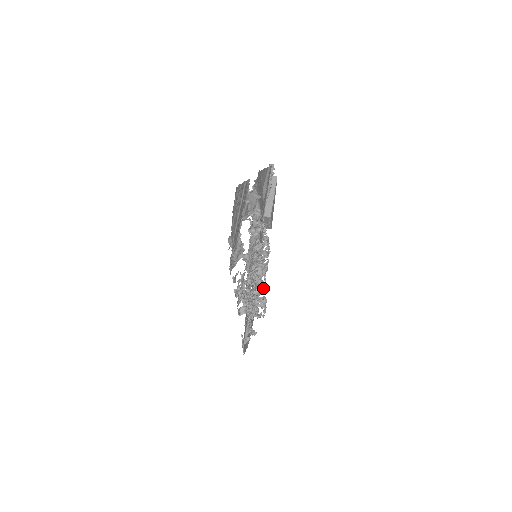
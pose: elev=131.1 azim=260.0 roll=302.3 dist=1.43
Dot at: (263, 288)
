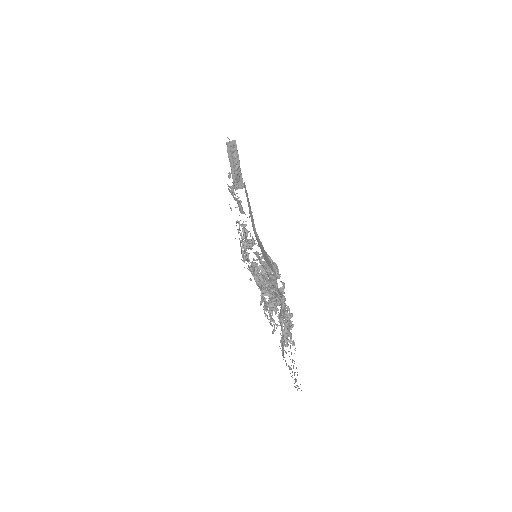
Dot at: occluded
